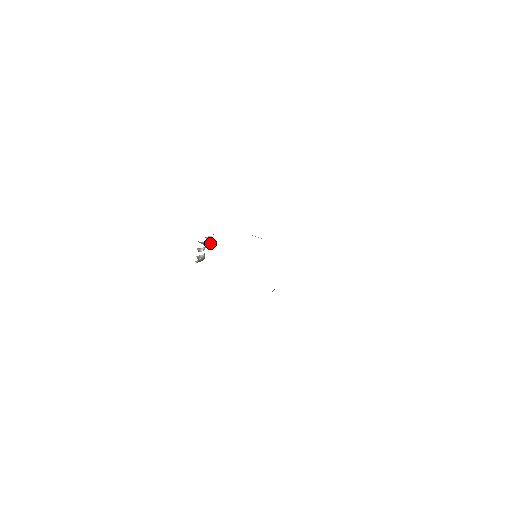
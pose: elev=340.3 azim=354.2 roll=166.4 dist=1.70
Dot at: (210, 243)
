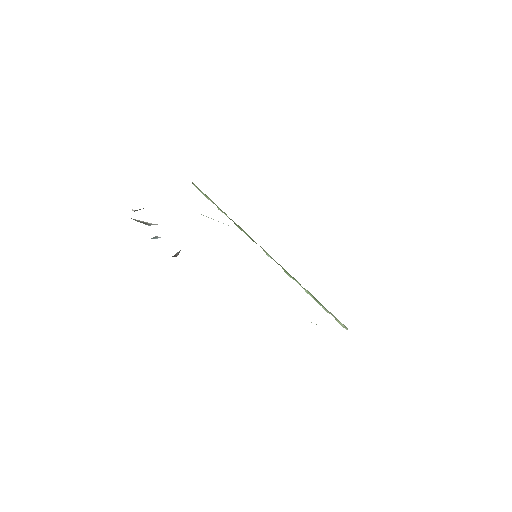
Dot at: occluded
